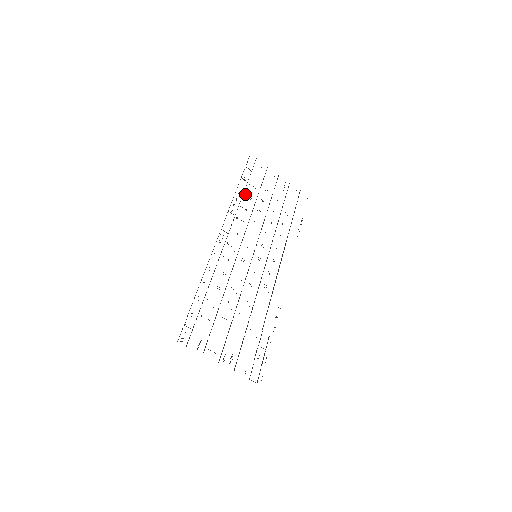
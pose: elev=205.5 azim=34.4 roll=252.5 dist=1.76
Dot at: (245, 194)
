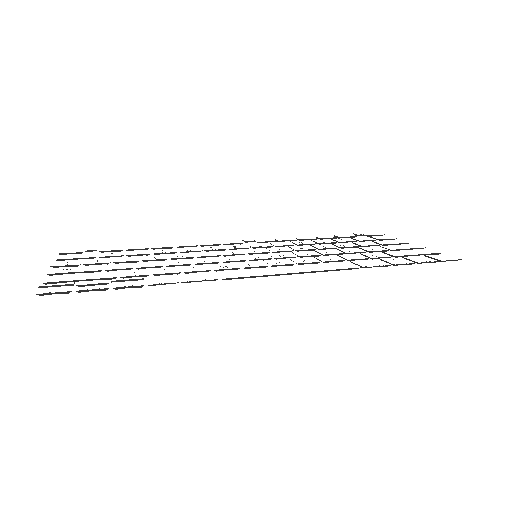
Dot at: occluded
